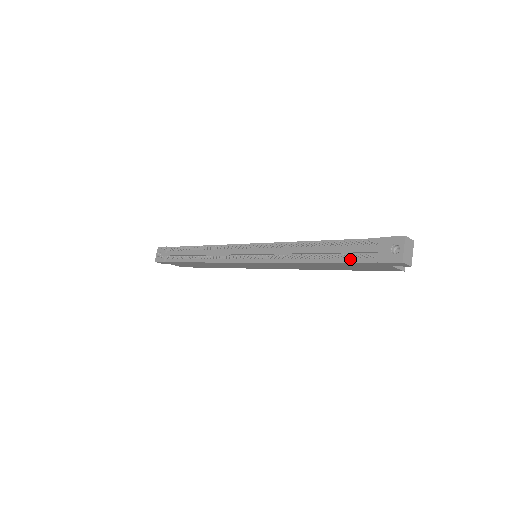
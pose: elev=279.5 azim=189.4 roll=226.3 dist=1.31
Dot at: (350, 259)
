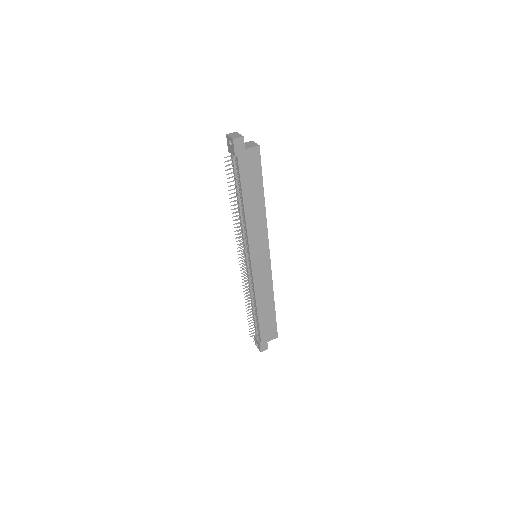
Dot at: (238, 176)
